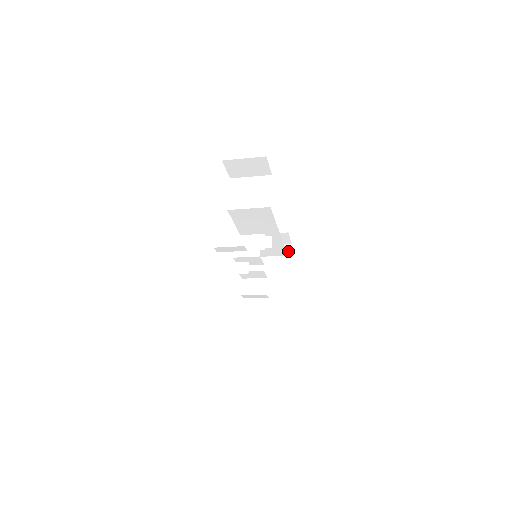
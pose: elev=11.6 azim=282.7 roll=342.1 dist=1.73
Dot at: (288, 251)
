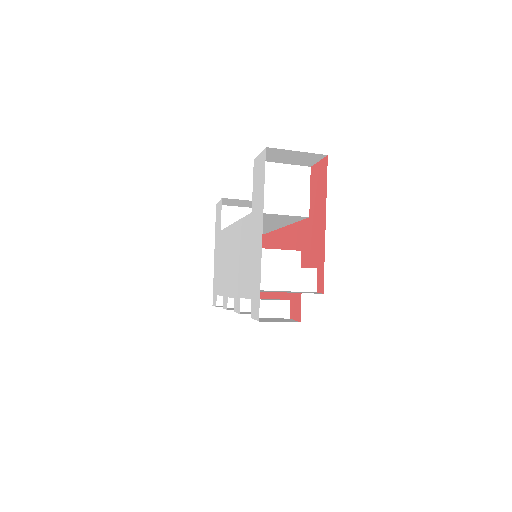
Dot at: occluded
